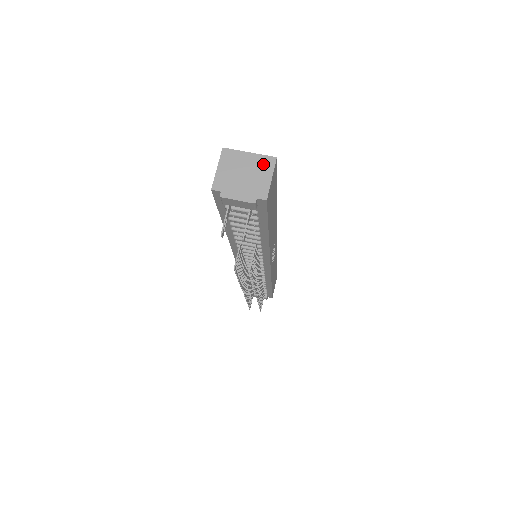
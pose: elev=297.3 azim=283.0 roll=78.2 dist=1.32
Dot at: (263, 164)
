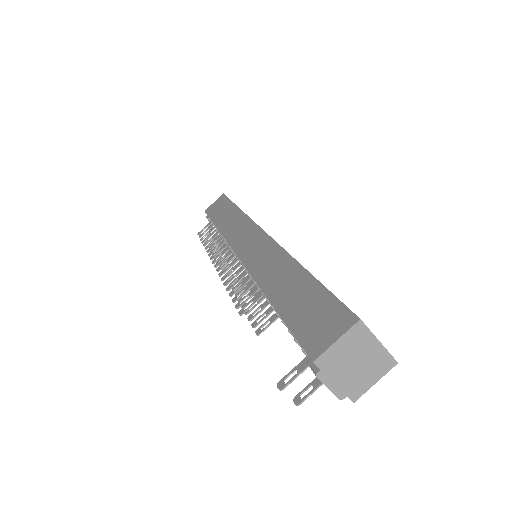
Dot at: (381, 363)
